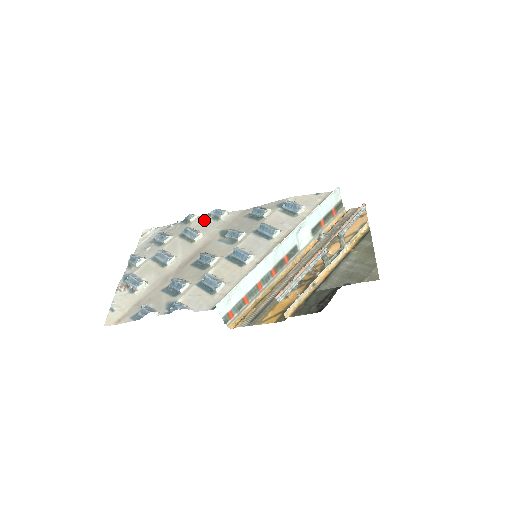
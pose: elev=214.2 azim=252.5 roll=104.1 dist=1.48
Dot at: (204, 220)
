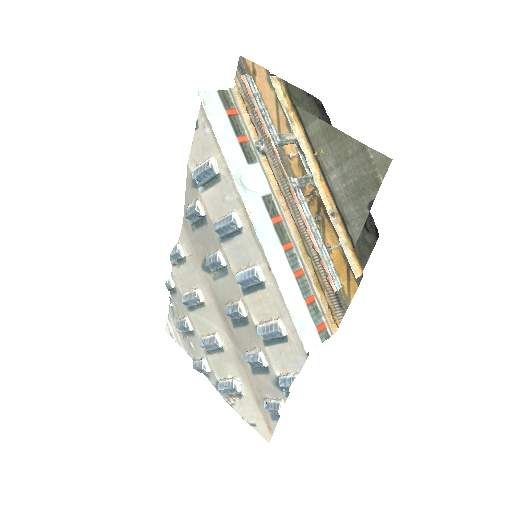
Dot at: (179, 274)
